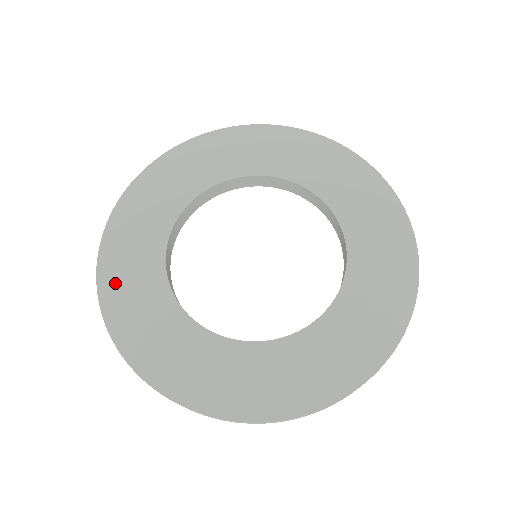
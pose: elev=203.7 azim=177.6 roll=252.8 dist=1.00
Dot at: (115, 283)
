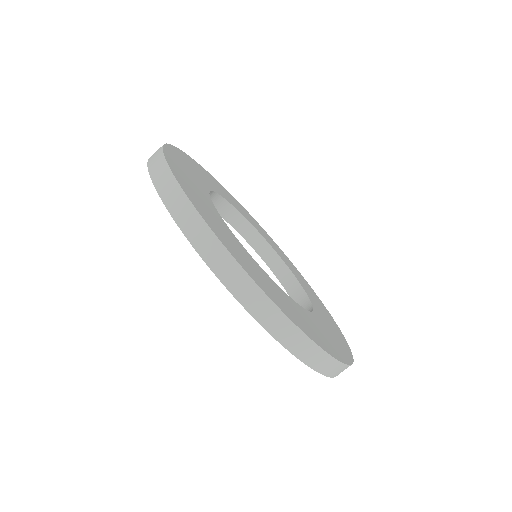
Dot at: (226, 240)
